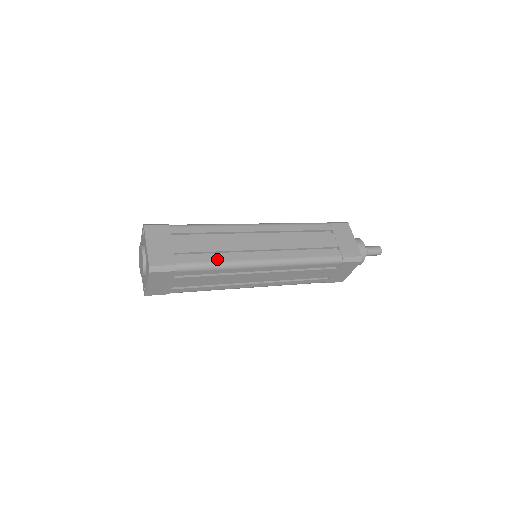
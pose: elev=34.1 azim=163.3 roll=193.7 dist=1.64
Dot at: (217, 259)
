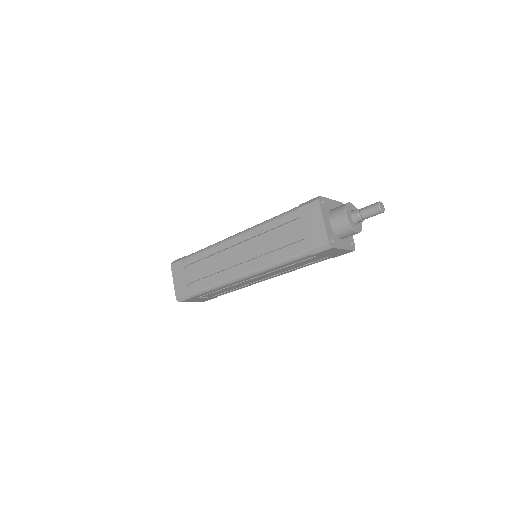
Dot at: (211, 283)
